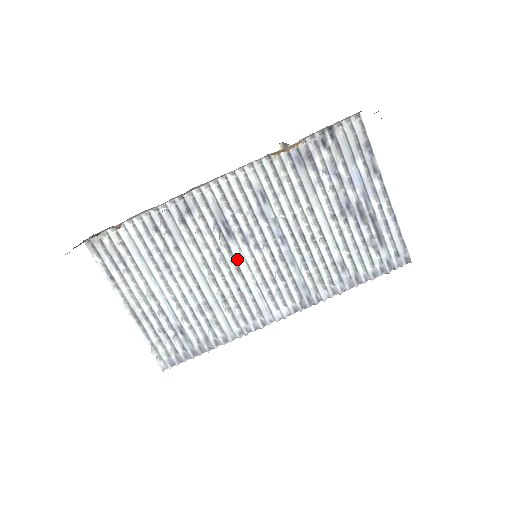
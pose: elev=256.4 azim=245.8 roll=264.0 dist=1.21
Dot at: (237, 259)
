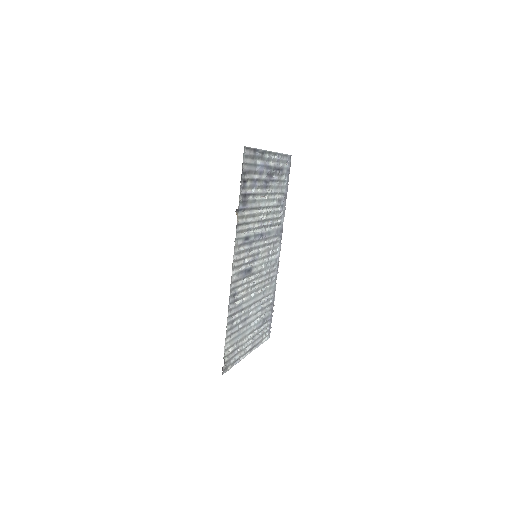
Dot at: (258, 270)
